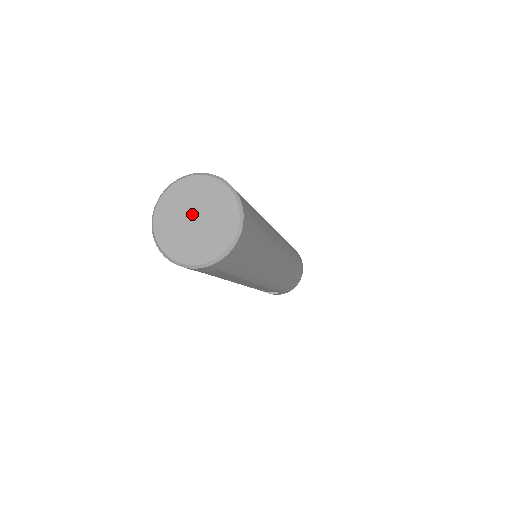
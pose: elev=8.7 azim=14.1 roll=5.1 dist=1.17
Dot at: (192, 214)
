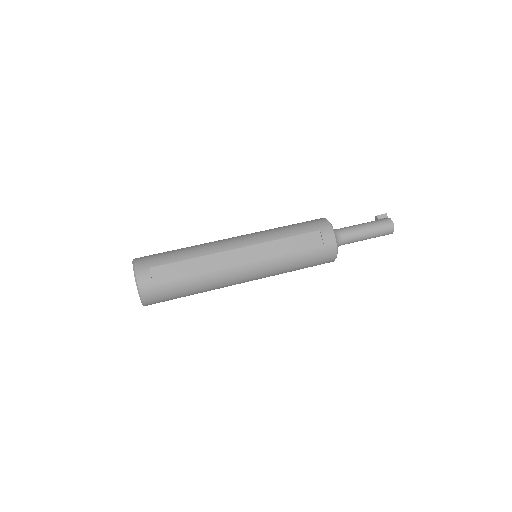
Dot at: occluded
